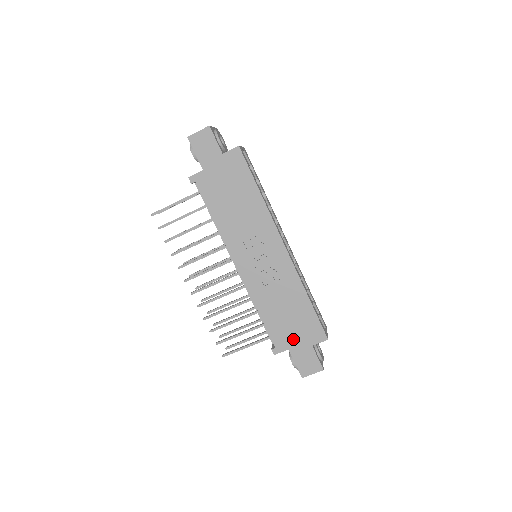
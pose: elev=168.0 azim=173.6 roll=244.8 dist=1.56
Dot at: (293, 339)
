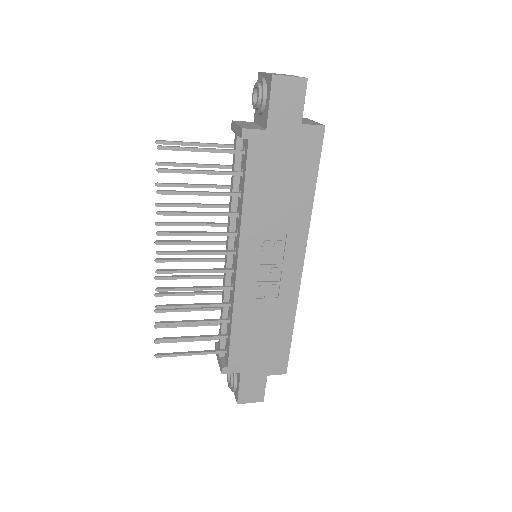
Dot at: (252, 363)
